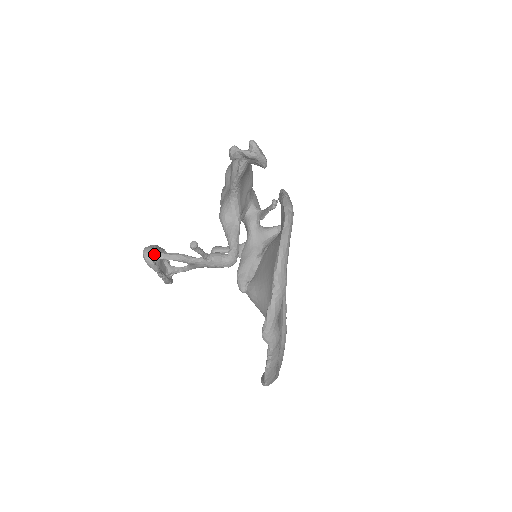
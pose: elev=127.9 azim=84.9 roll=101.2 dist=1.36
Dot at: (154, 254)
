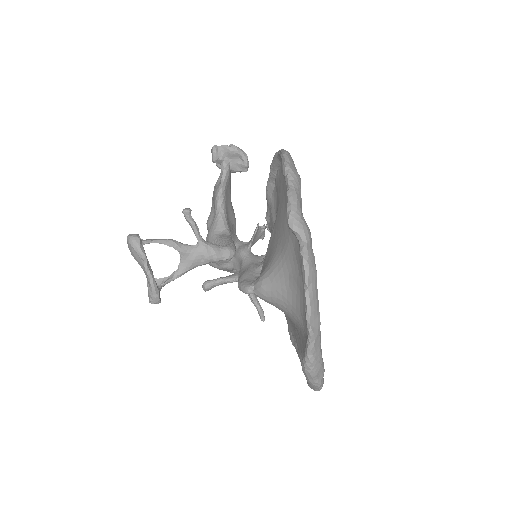
Dot at: occluded
